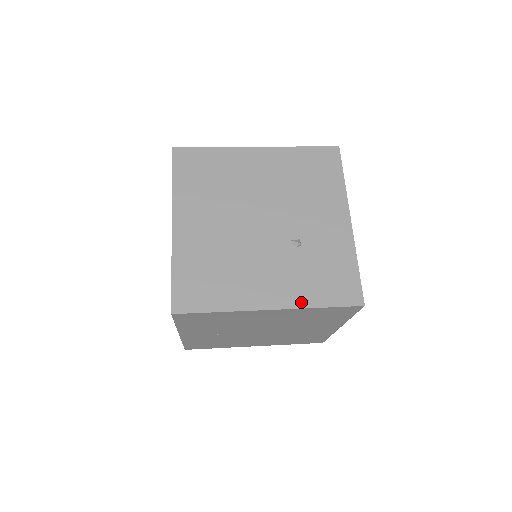
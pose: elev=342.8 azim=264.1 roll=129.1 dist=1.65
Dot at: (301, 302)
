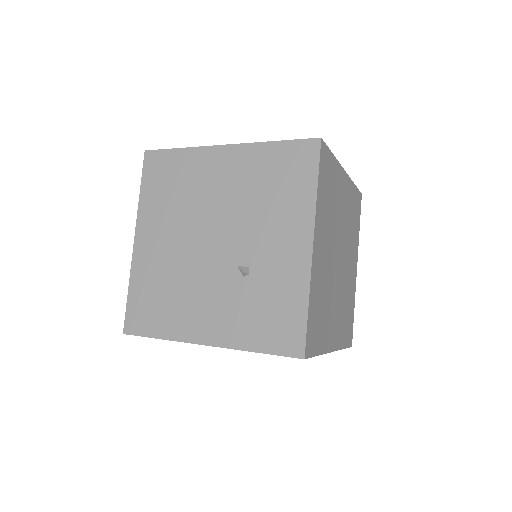
Dot at: (236, 342)
